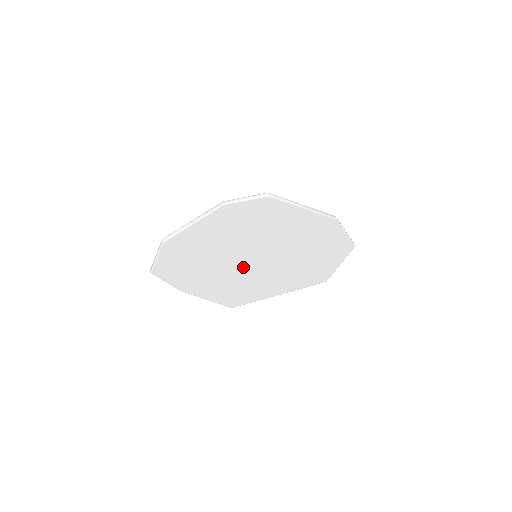
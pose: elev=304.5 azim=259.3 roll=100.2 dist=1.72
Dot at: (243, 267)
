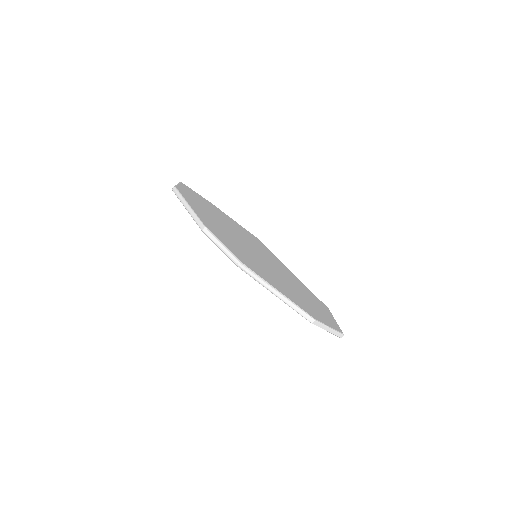
Dot at: occluded
